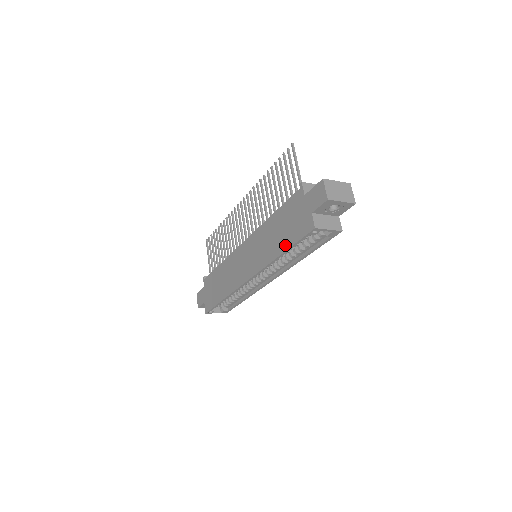
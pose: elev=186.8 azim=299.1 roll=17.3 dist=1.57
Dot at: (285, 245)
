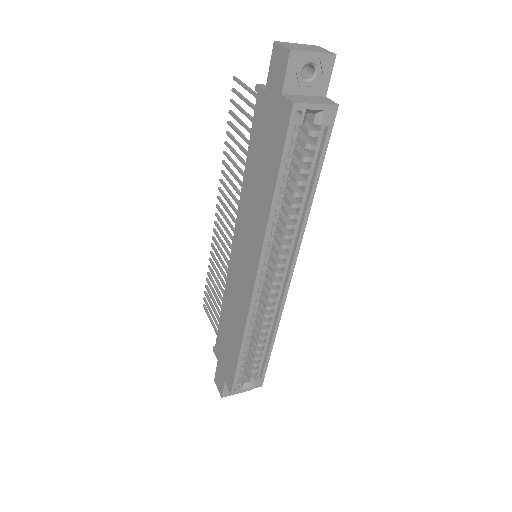
Dot at: (272, 177)
